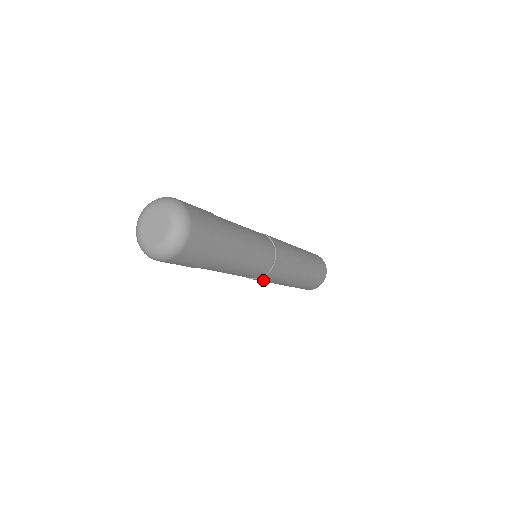
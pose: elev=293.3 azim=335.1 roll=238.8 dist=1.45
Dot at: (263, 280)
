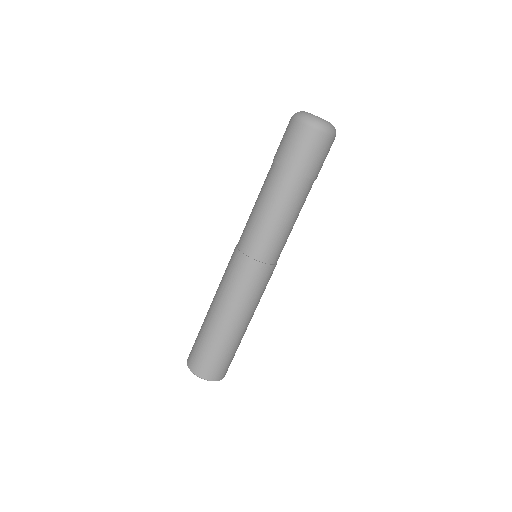
Dot at: (256, 275)
